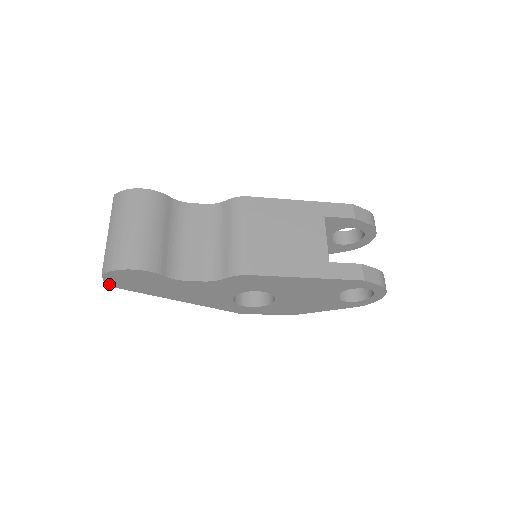
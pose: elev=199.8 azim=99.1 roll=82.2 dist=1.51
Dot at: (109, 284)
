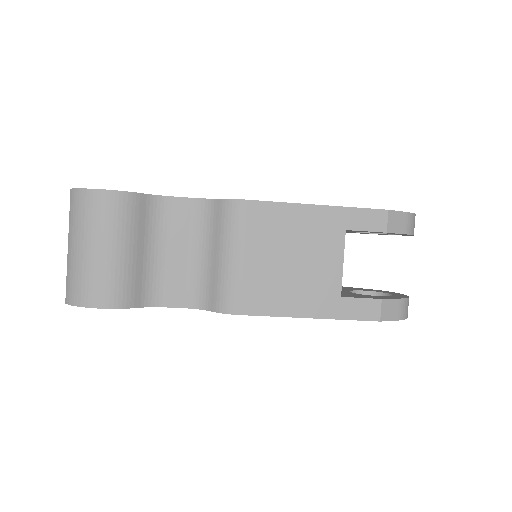
Dot at: occluded
